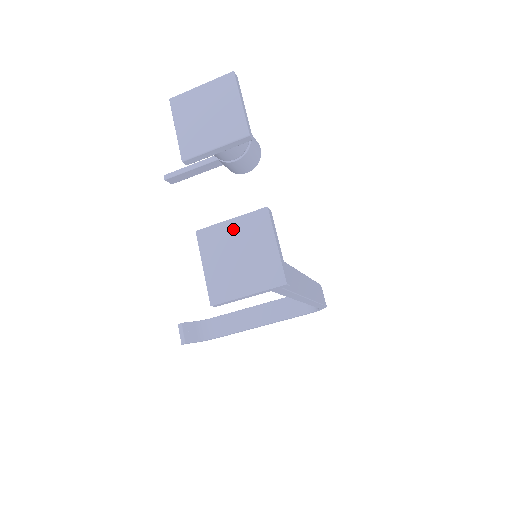
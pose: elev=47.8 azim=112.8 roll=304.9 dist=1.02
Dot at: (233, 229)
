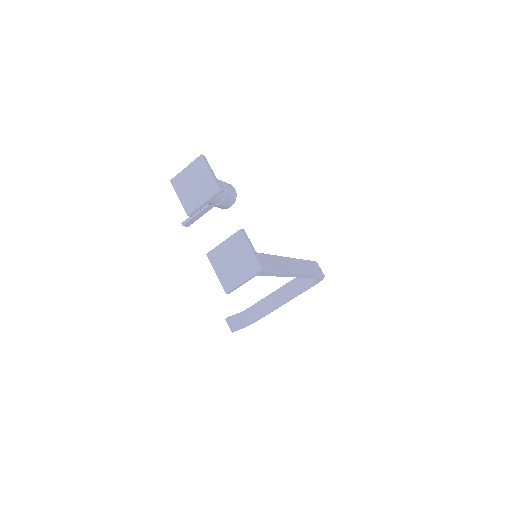
Dot at: (226, 247)
